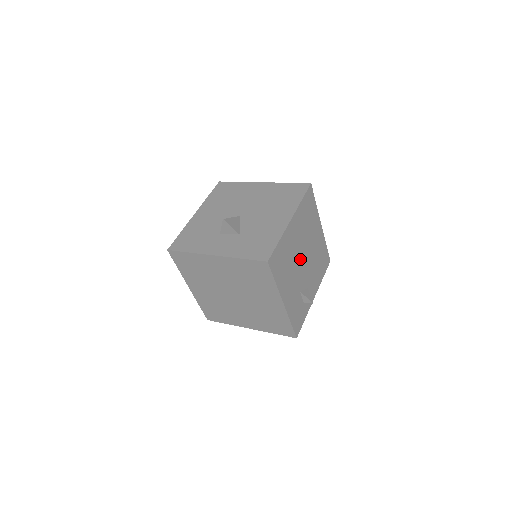
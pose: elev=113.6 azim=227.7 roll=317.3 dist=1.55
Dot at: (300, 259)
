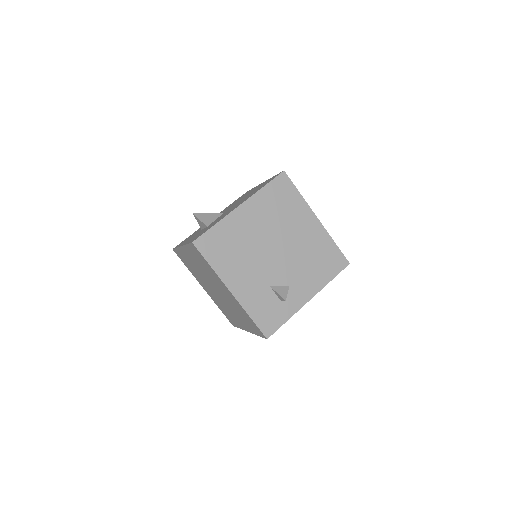
Dot at: (267, 250)
